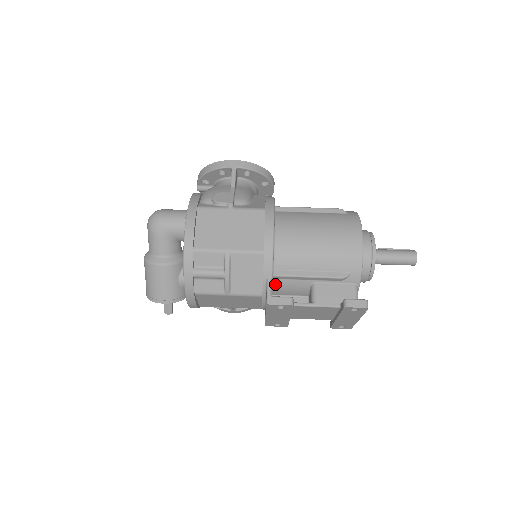
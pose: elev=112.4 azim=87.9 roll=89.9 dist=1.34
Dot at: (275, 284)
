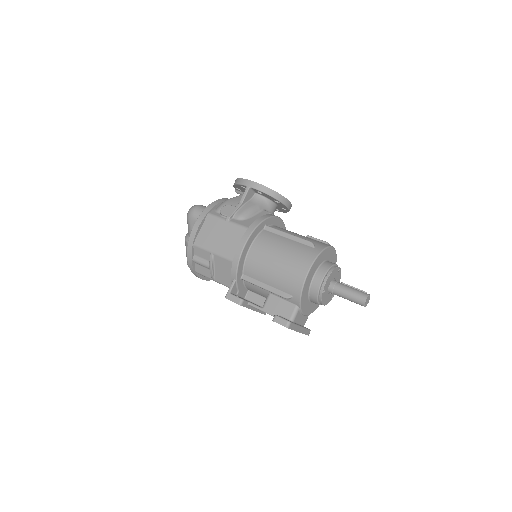
Dot at: (246, 284)
